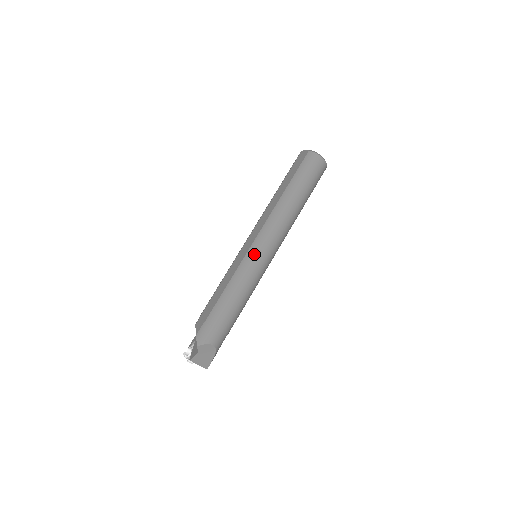
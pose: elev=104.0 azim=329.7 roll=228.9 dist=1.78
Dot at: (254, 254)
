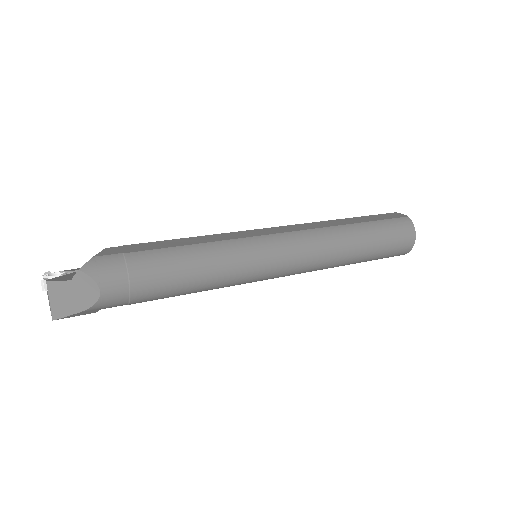
Dot at: (262, 245)
